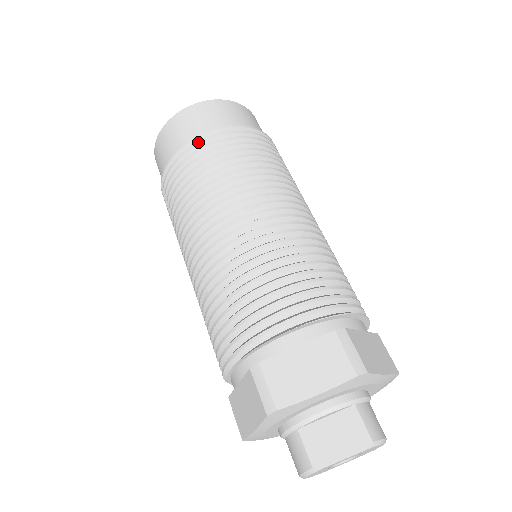
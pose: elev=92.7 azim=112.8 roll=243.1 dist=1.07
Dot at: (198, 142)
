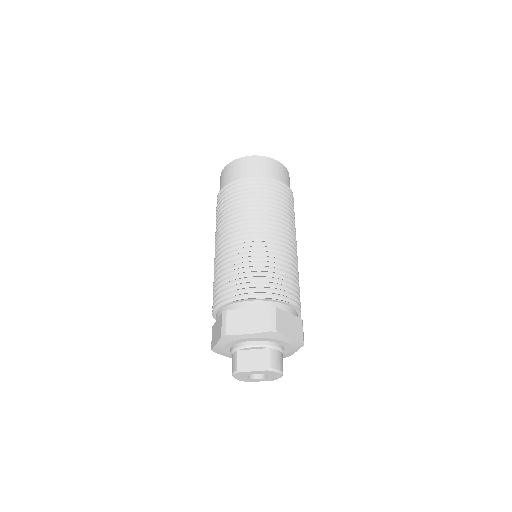
Dot at: (241, 181)
